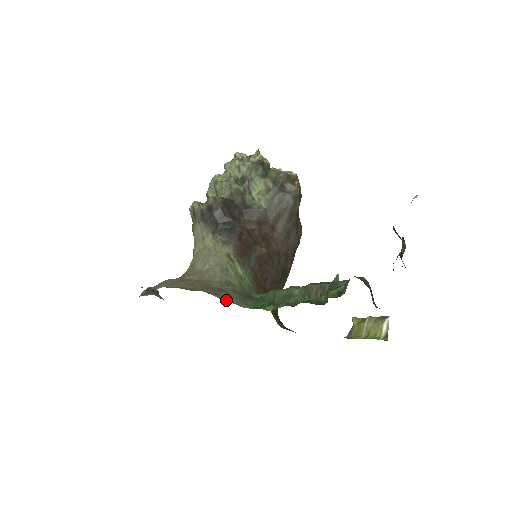
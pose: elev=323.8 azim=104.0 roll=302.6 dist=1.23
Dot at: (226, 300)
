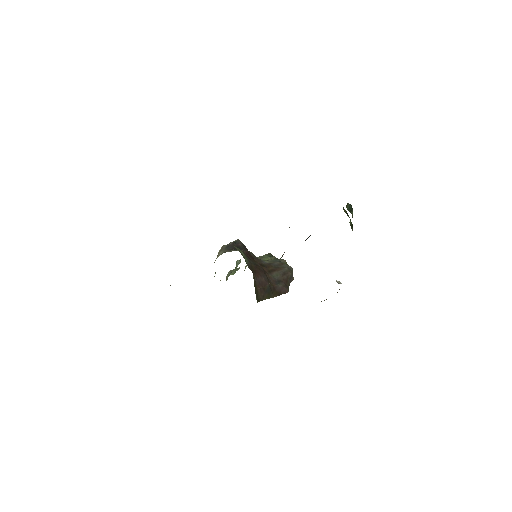
Dot at: occluded
